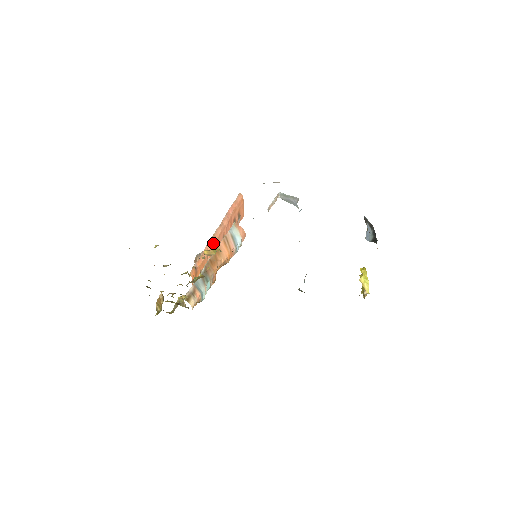
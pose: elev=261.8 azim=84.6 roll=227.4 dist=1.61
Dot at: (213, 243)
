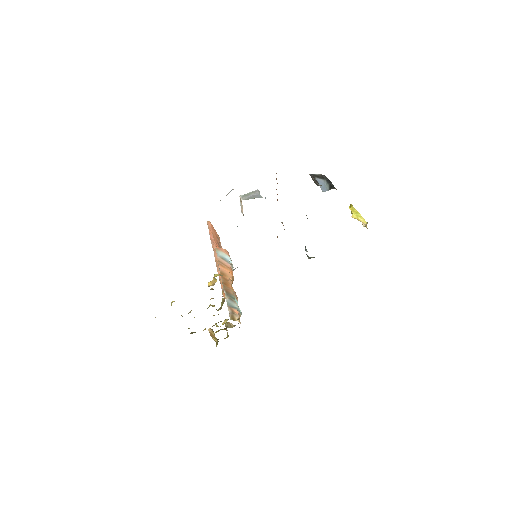
Dot at: occluded
